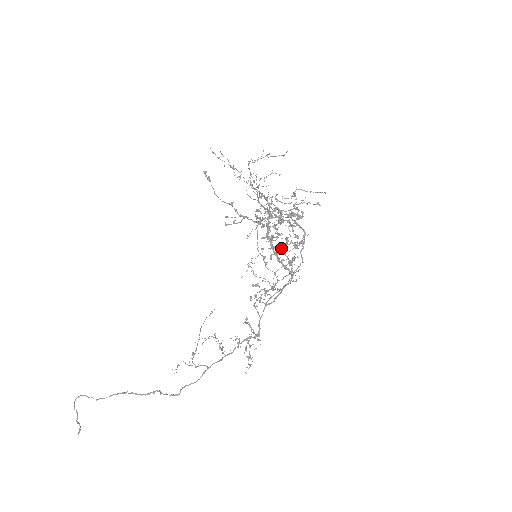
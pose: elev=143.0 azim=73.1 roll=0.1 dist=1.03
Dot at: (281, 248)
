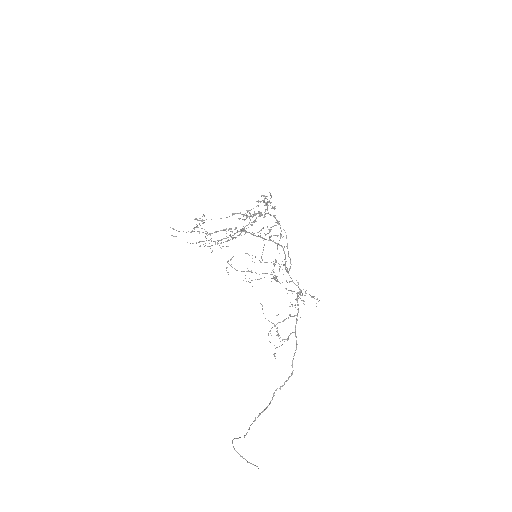
Dot at: occluded
